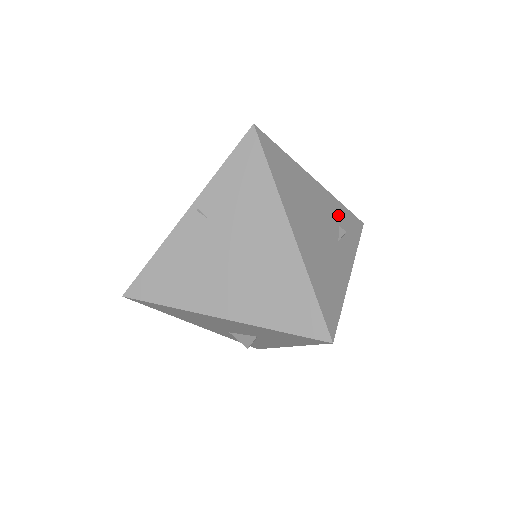
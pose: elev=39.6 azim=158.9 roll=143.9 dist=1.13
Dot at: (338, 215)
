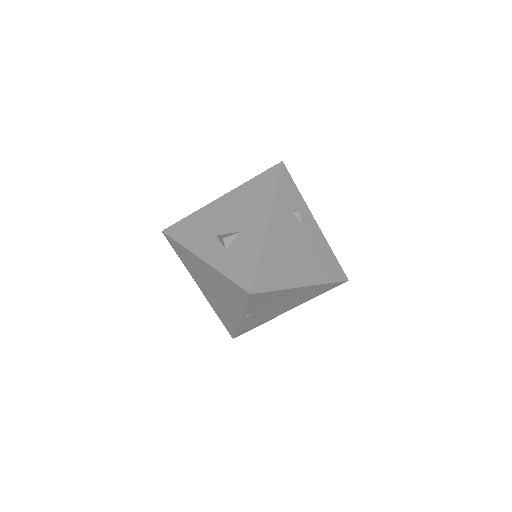
Dot at: (285, 207)
